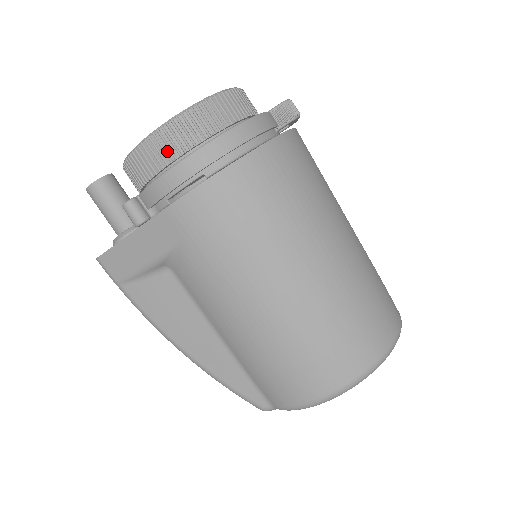
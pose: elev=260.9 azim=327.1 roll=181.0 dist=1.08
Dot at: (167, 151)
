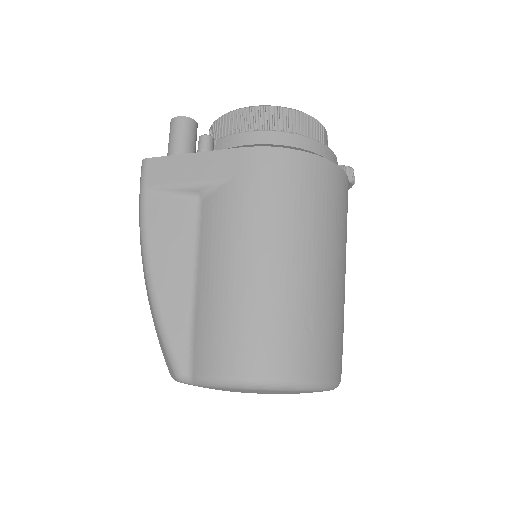
Dot at: (266, 122)
